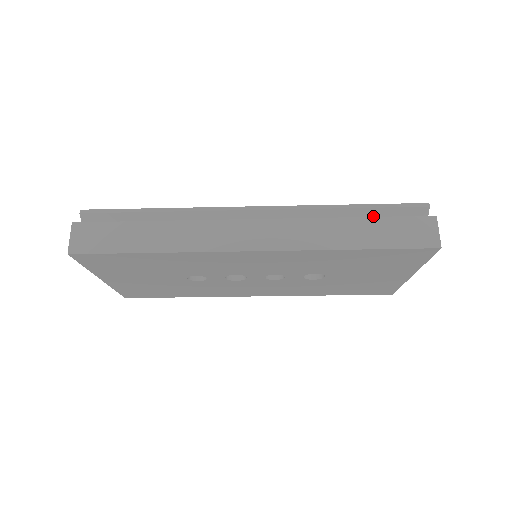
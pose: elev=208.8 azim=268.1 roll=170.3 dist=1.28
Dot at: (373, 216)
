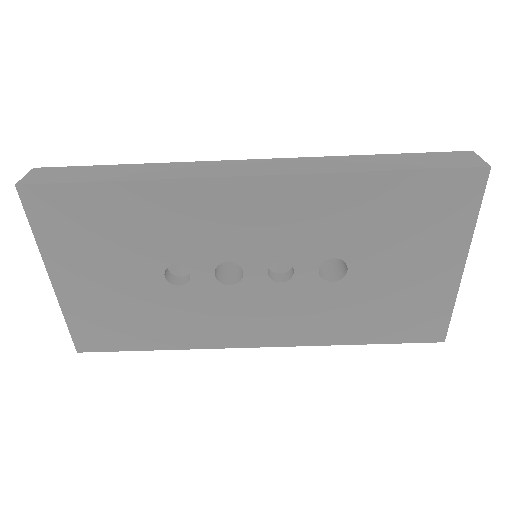
Dot at: occluded
